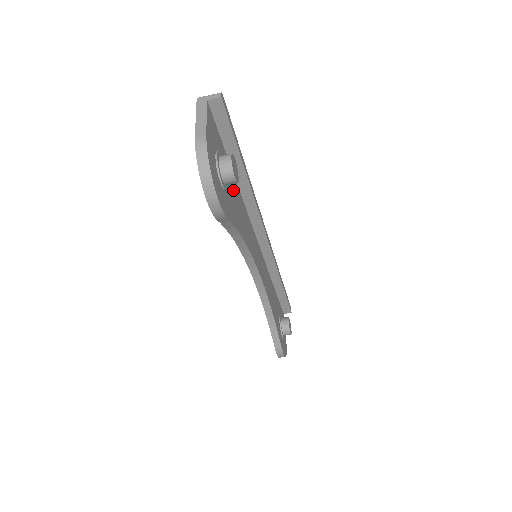
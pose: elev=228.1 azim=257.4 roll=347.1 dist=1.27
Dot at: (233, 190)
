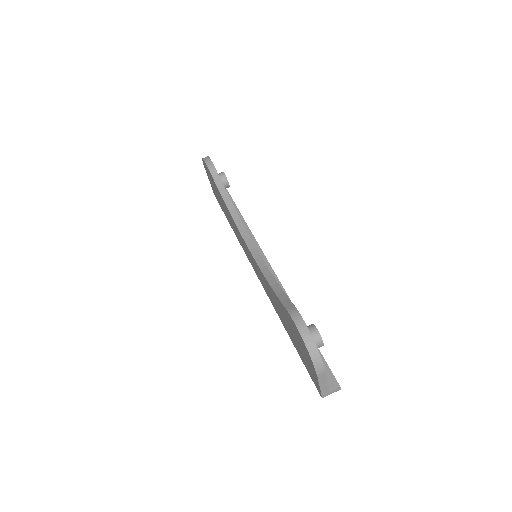
Dot at: occluded
